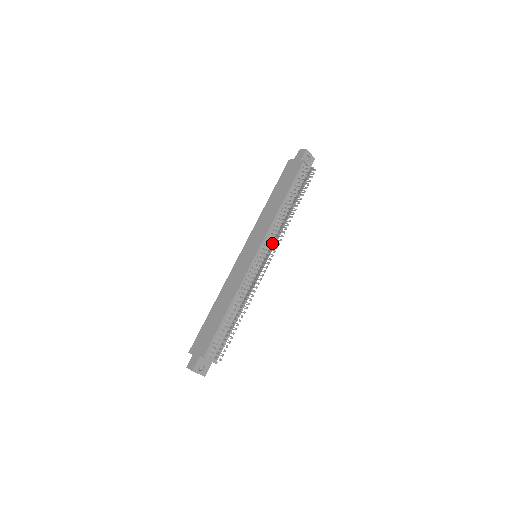
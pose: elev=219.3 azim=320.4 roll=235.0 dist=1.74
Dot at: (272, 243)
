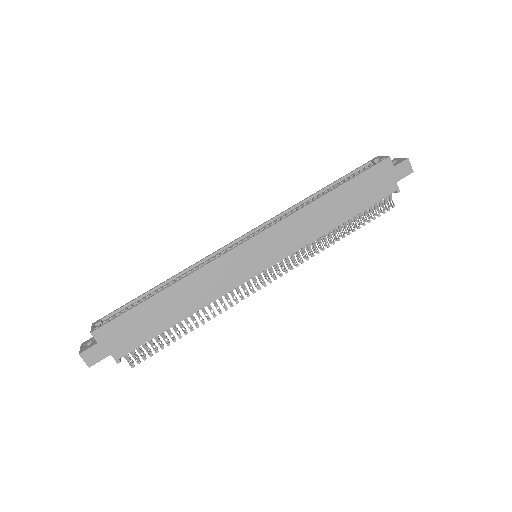
Dot at: occluded
